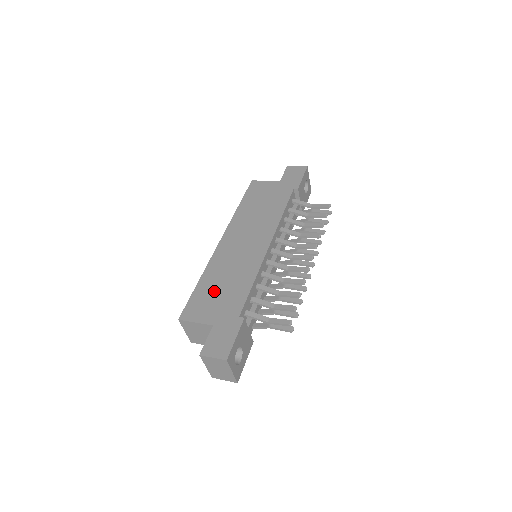
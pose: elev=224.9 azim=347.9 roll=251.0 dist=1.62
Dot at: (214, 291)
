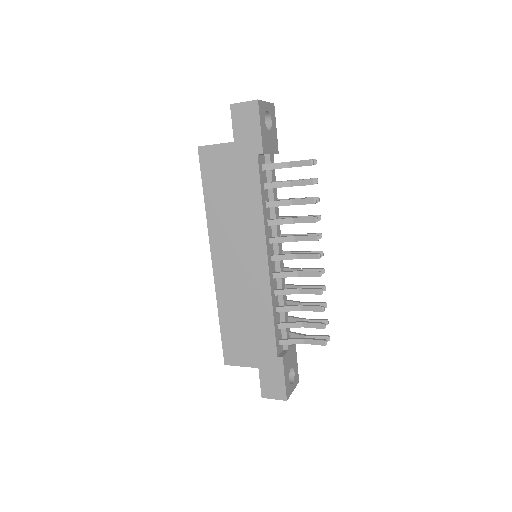
Dot at: (240, 330)
